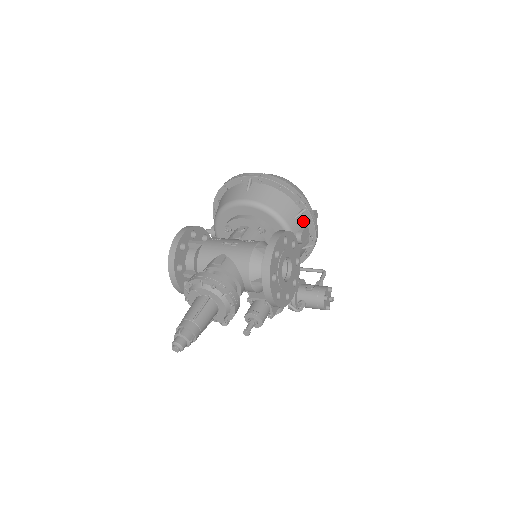
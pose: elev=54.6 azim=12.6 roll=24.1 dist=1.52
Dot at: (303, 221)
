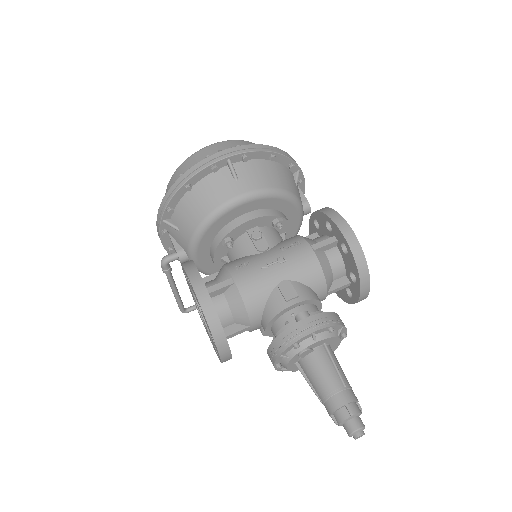
Dot at: (297, 186)
